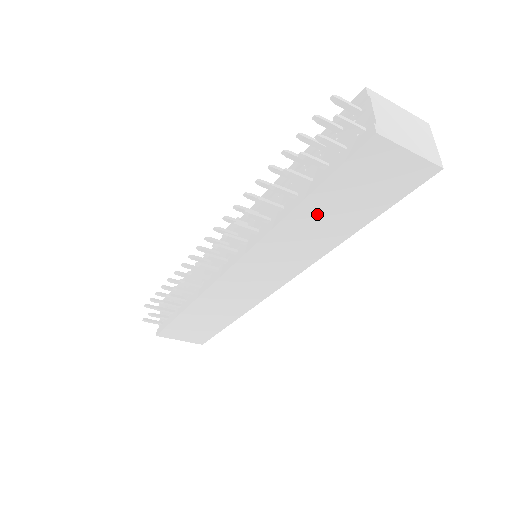
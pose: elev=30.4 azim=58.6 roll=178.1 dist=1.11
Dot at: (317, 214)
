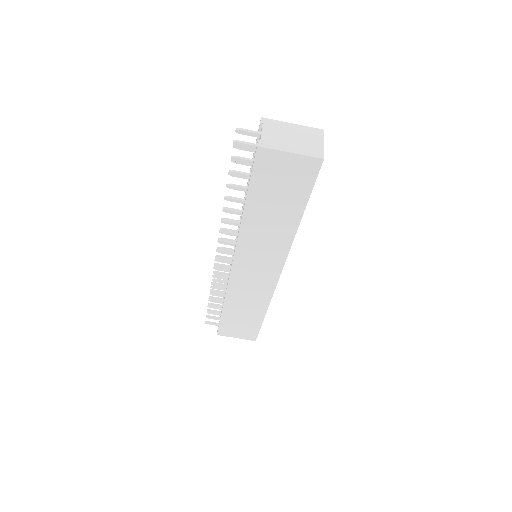
Dot at: (262, 212)
